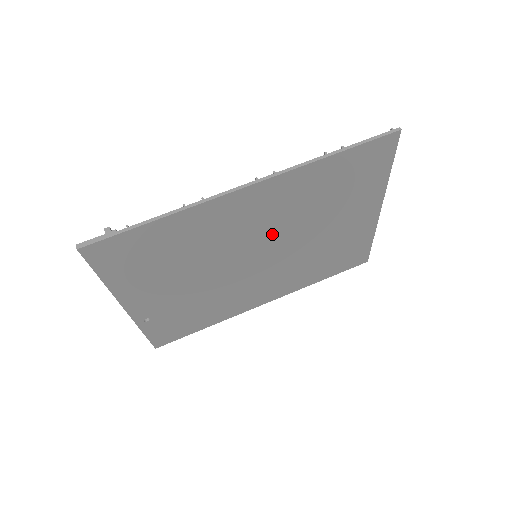
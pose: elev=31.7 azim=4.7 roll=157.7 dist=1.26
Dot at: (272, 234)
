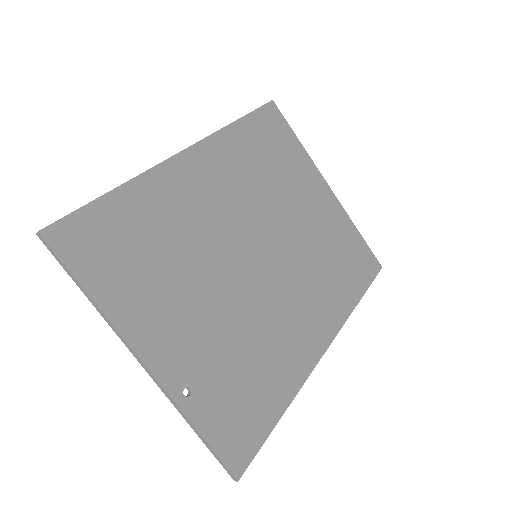
Dot at: (250, 218)
